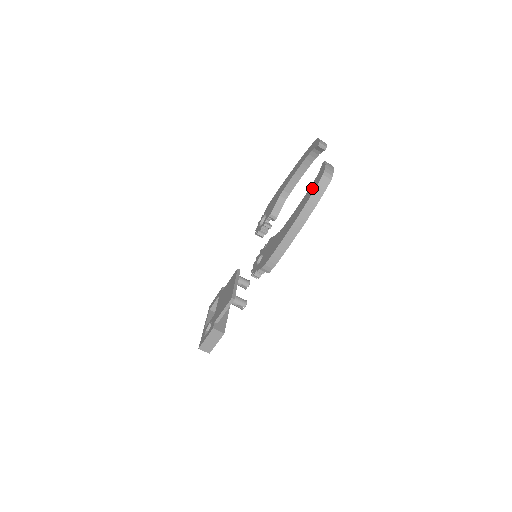
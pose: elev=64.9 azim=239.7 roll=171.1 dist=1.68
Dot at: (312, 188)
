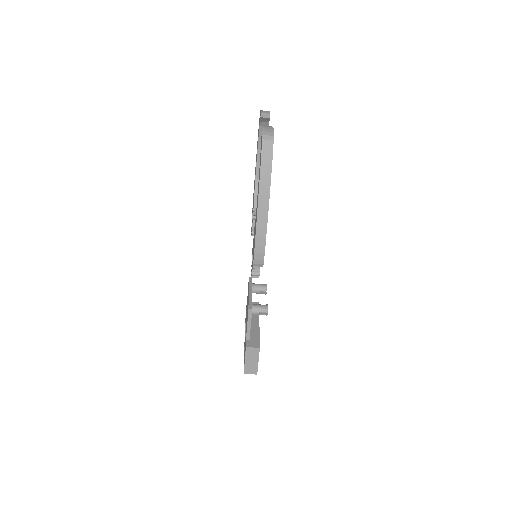
Dot at: (260, 159)
